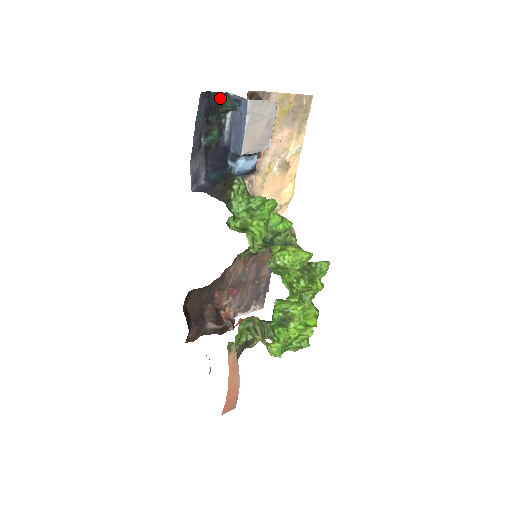
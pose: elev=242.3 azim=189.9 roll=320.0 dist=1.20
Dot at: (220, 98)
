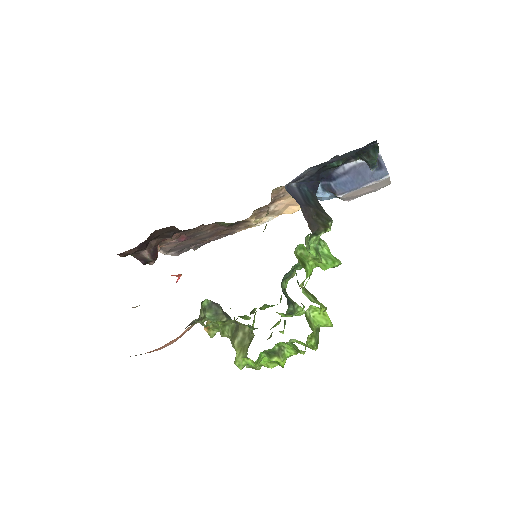
Dot at: (375, 151)
